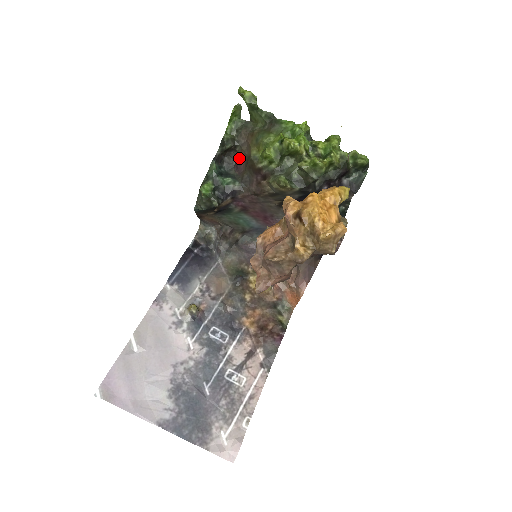
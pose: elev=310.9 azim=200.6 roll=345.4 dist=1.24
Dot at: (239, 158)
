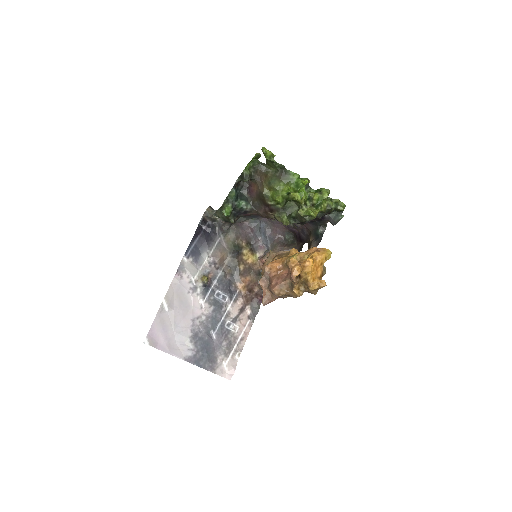
Dot at: (252, 186)
